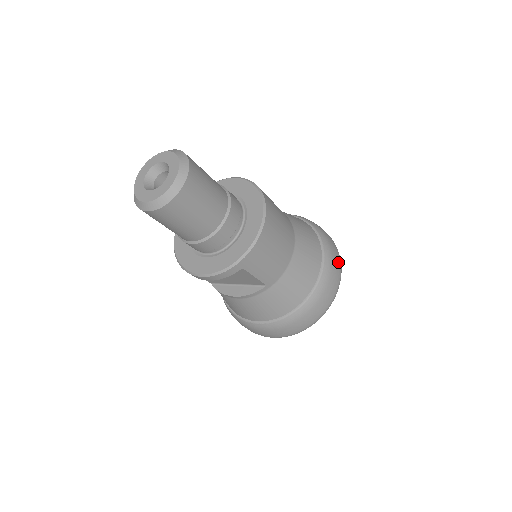
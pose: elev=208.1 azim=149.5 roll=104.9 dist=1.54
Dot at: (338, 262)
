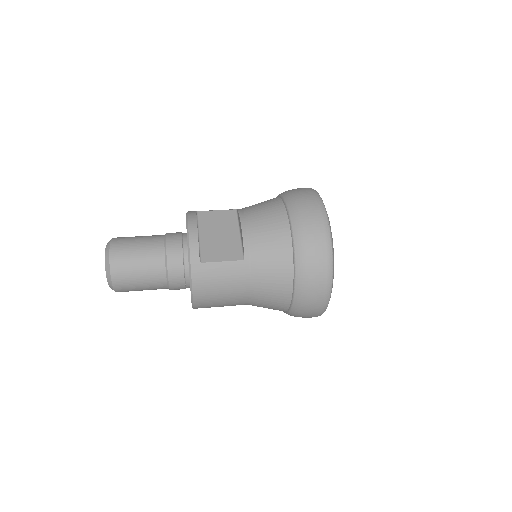
Dot at: (319, 298)
